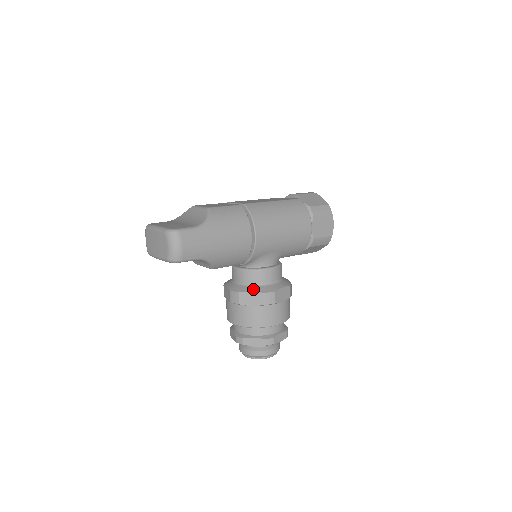
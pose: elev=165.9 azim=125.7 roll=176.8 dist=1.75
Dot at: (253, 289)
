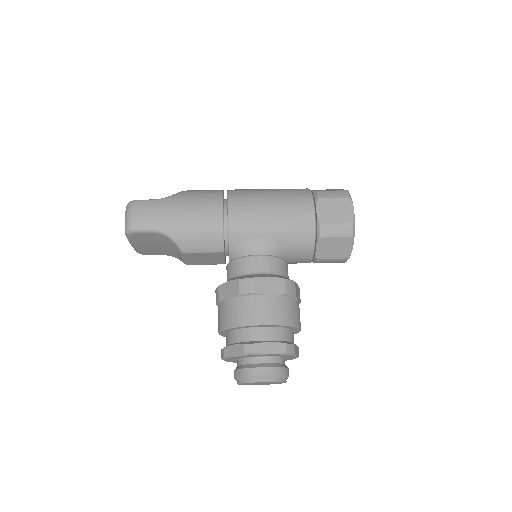
Dot at: (232, 279)
